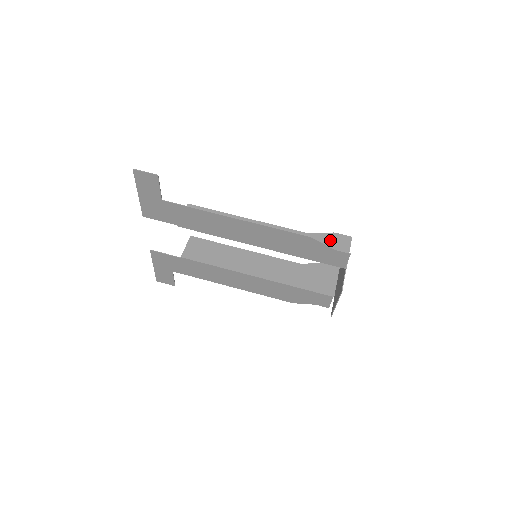
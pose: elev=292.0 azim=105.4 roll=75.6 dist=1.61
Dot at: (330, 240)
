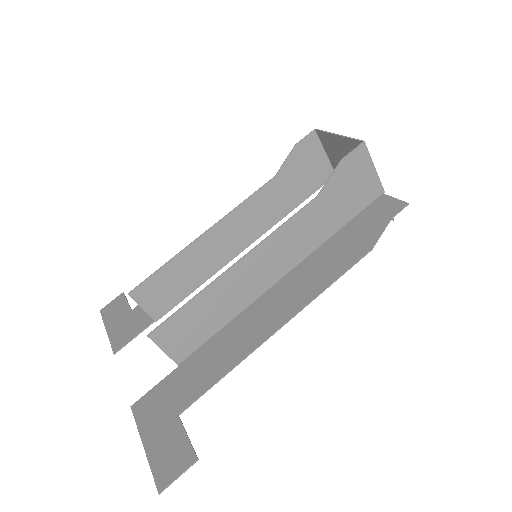
Dot at: (345, 177)
